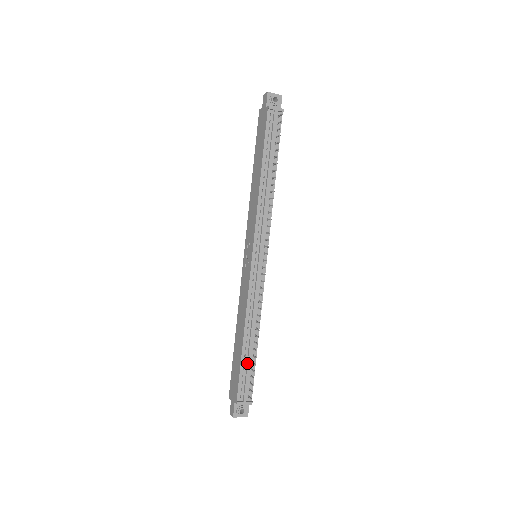
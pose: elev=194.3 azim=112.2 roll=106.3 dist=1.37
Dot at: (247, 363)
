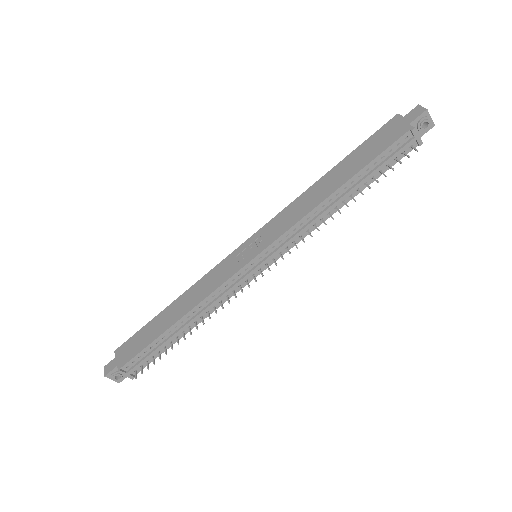
Dot at: (160, 345)
